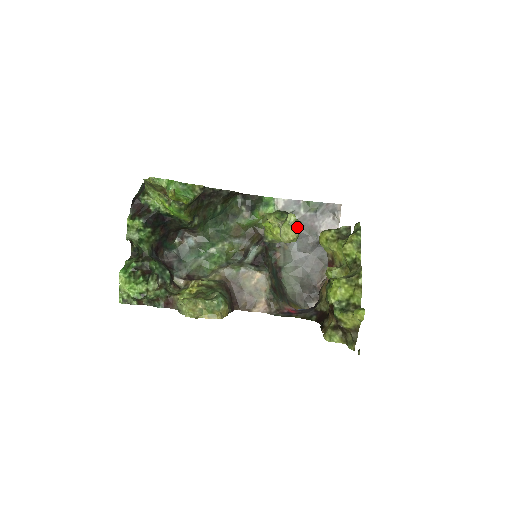
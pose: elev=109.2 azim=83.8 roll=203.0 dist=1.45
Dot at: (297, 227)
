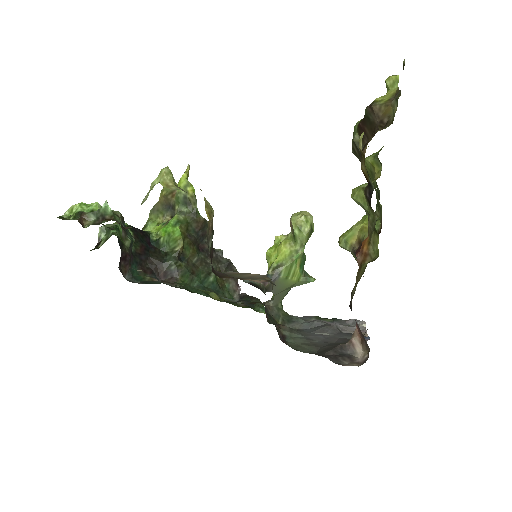
Dot at: (308, 321)
